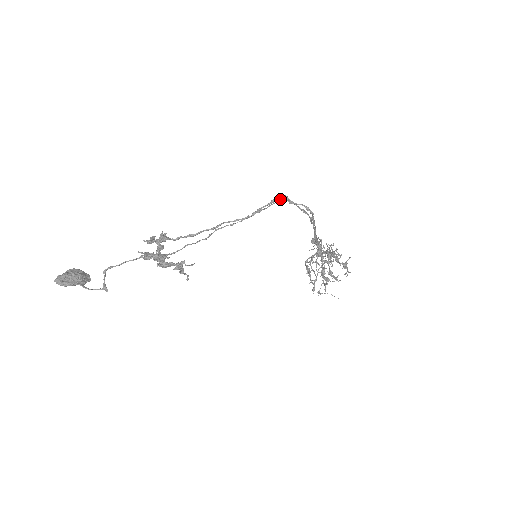
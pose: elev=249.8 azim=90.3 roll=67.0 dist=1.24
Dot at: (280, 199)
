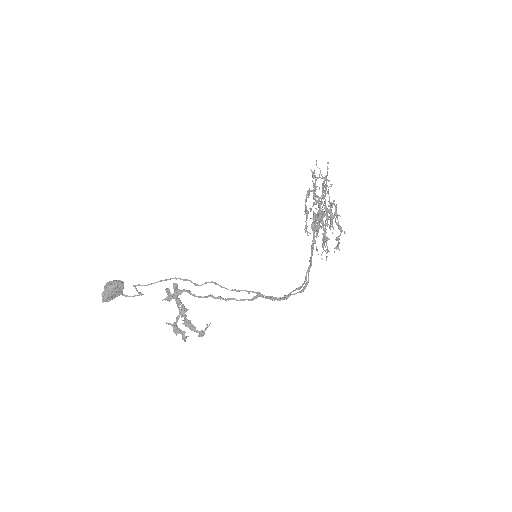
Dot at: (277, 300)
